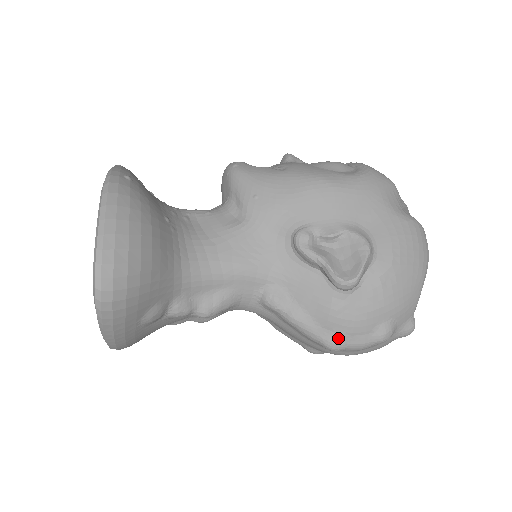
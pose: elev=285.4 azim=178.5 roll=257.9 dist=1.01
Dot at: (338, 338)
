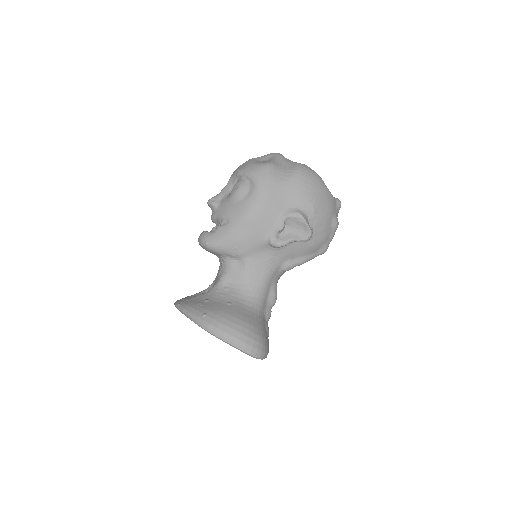
Dot at: (324, 248)
